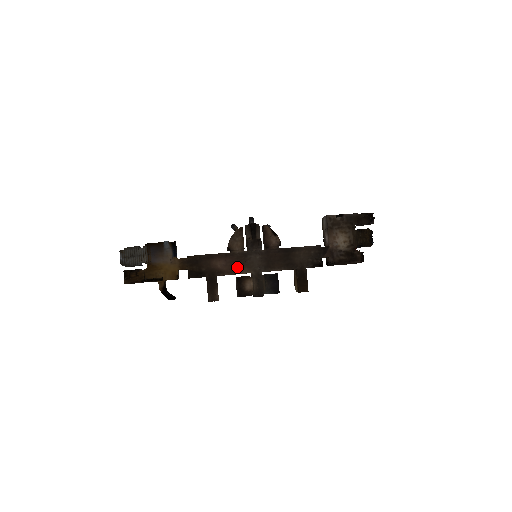
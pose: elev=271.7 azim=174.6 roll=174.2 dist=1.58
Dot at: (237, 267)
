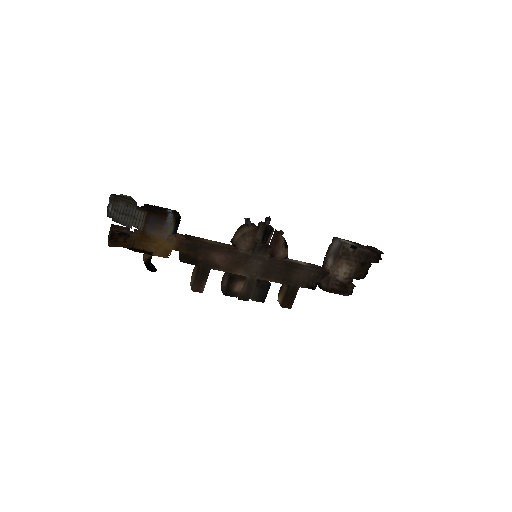
Dot at: (235, 266)
